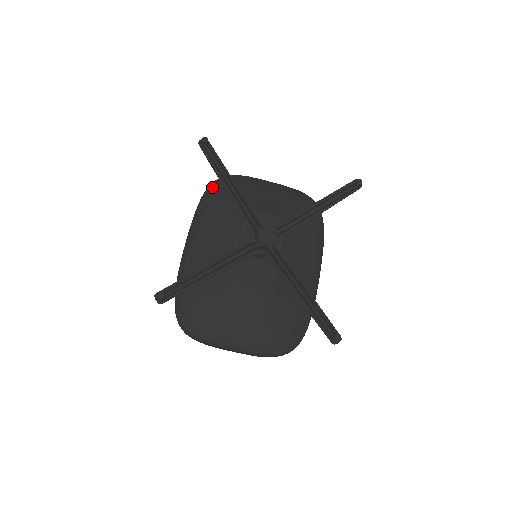
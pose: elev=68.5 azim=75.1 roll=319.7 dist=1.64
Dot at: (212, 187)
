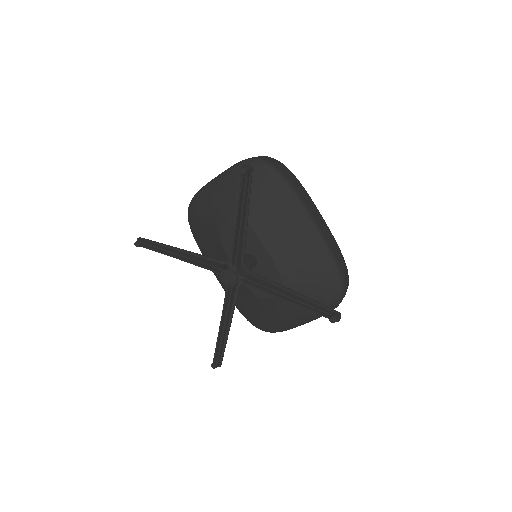
Dot at: (190, 225)
